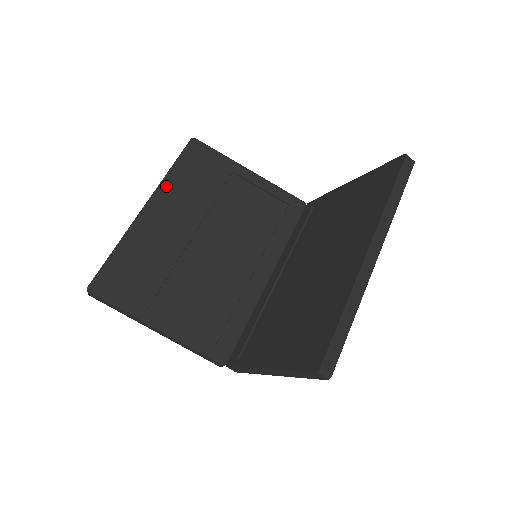
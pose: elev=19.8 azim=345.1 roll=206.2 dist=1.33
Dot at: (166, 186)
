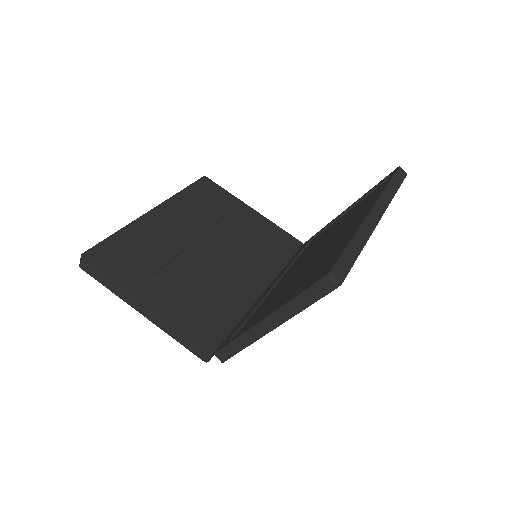
Dot at: (175, 201)
